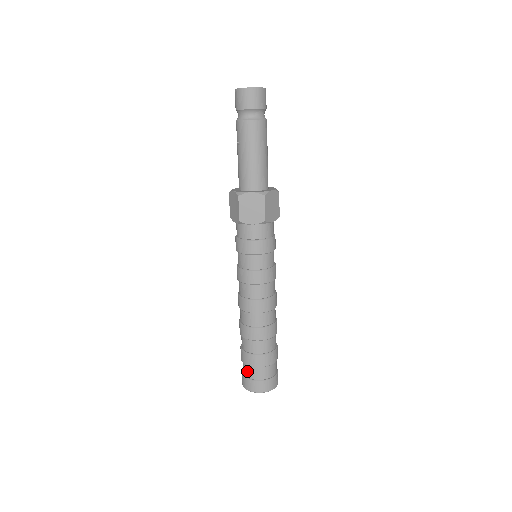
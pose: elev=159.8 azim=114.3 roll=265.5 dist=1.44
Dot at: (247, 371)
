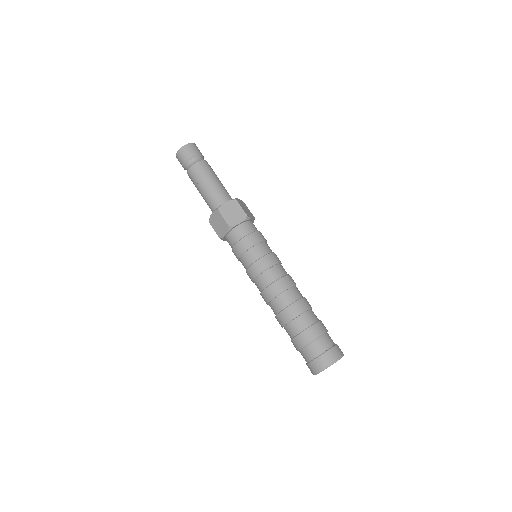
Dot at: (311, 352)
